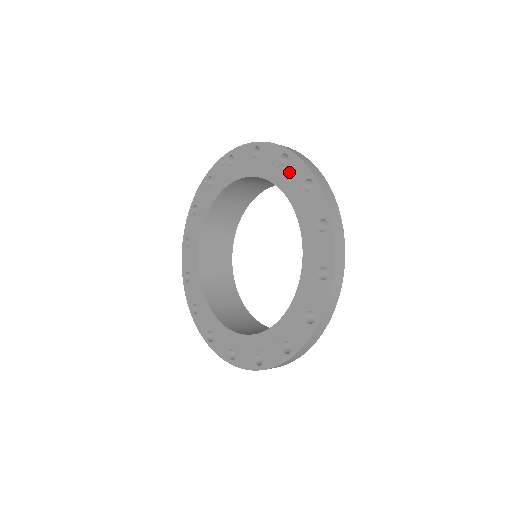
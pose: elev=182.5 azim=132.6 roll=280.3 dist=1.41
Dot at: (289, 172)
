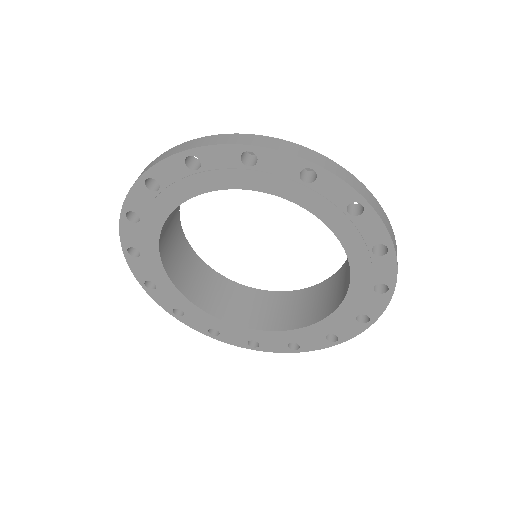
Dot at: (374, 264)
